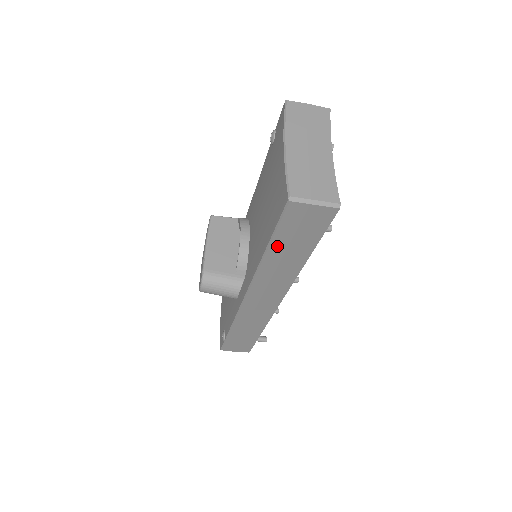
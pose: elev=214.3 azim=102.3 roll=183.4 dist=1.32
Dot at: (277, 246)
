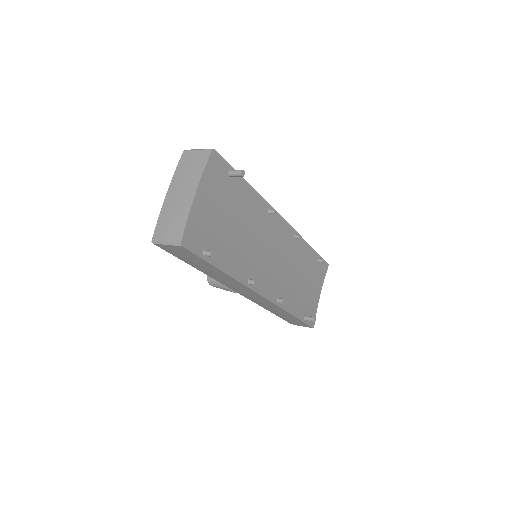
Dot at: (194, 265)
